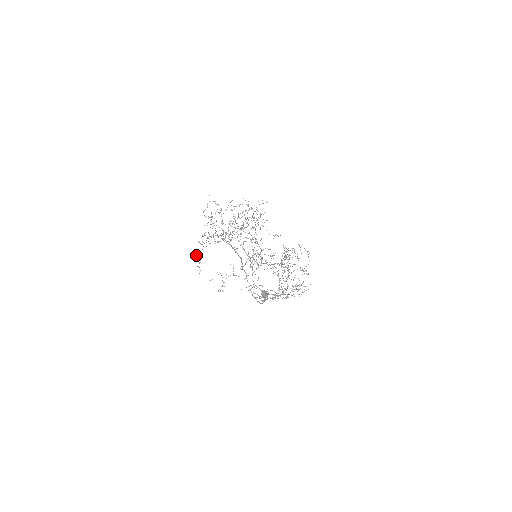
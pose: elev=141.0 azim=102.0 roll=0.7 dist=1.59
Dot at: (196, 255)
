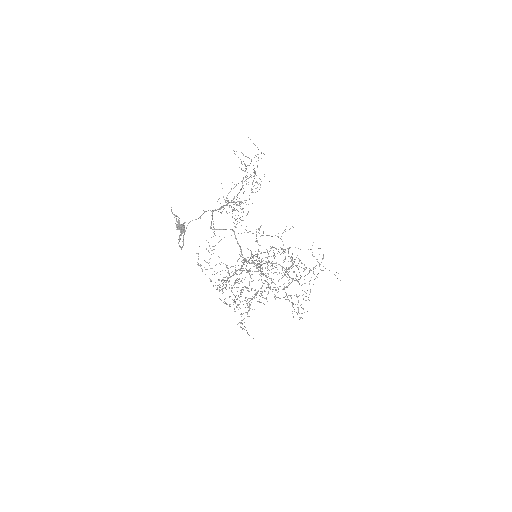
Dot at: (213, 224)
